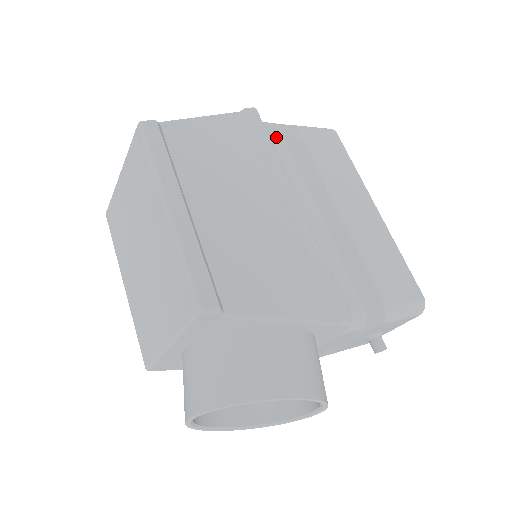
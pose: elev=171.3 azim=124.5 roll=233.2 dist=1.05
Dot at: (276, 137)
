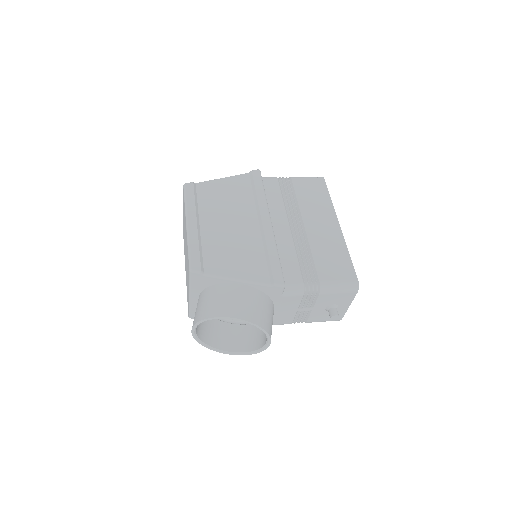
Dot at: (273, 185)
